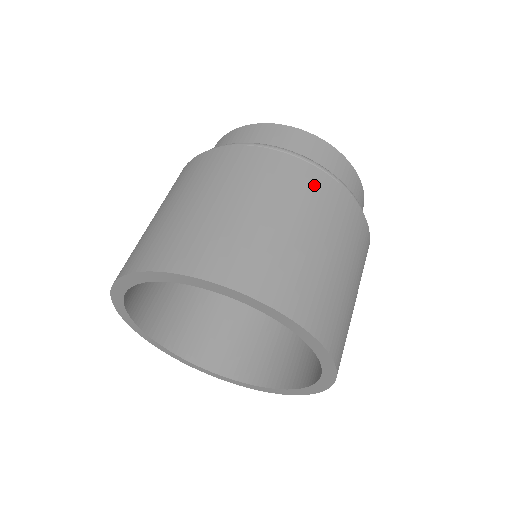
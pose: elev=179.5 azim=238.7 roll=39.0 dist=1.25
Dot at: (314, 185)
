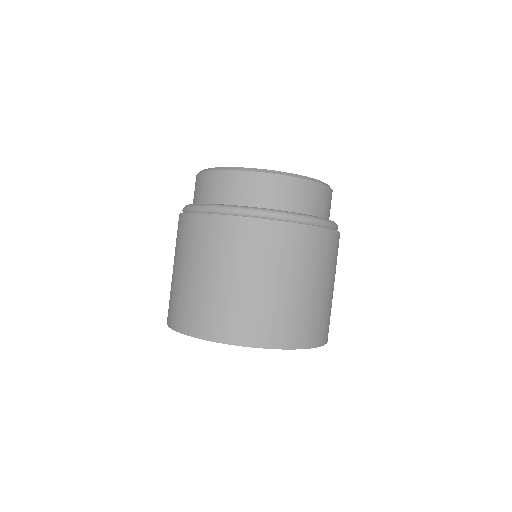
Dot at: (309, 243)
